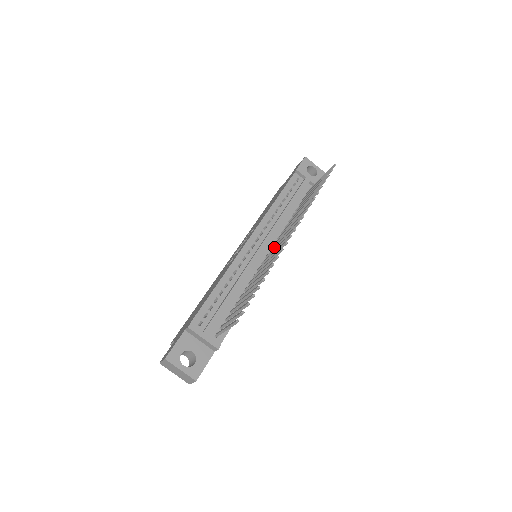
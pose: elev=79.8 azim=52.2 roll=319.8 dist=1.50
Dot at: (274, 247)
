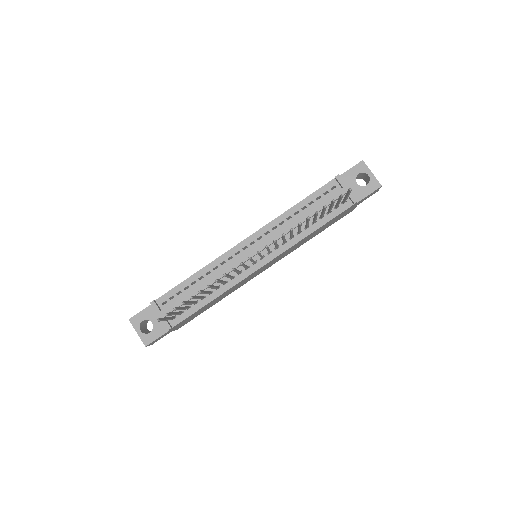
Dot at: occluded
